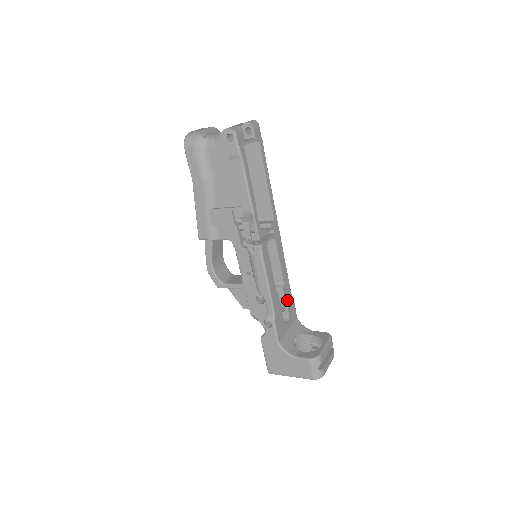
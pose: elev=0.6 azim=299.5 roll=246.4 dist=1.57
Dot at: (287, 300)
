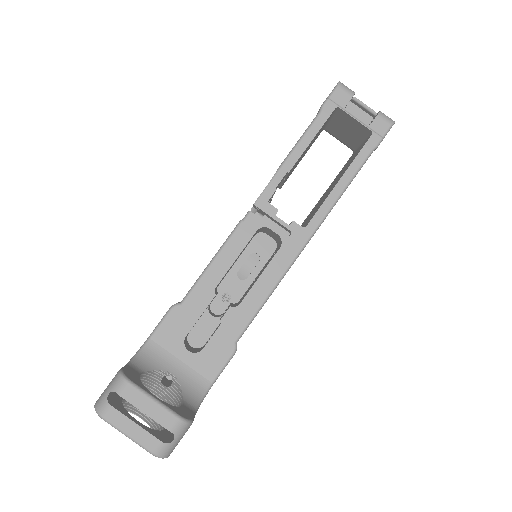
Dot at: (220, 332)
